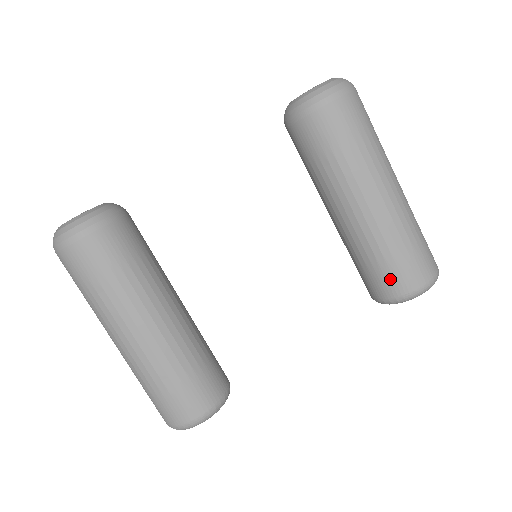
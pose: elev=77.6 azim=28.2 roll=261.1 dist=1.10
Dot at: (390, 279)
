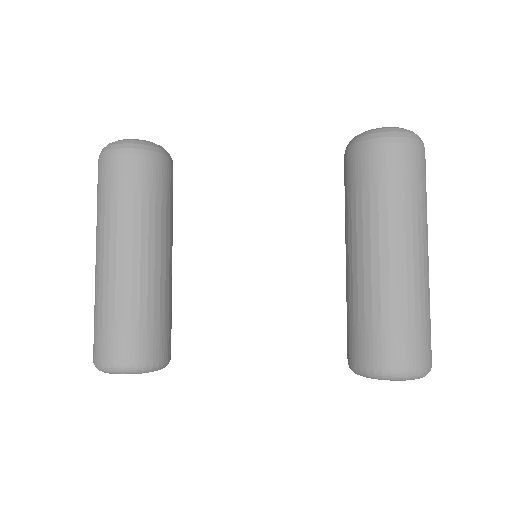
Dot at: (369, 343)
